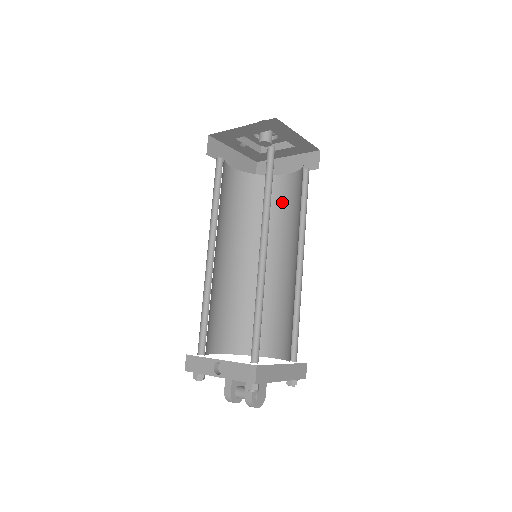
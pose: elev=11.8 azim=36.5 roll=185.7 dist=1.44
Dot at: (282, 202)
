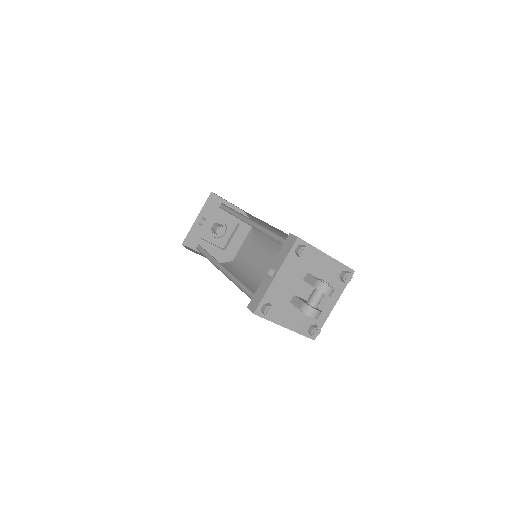
Dot at: (257, 254)
